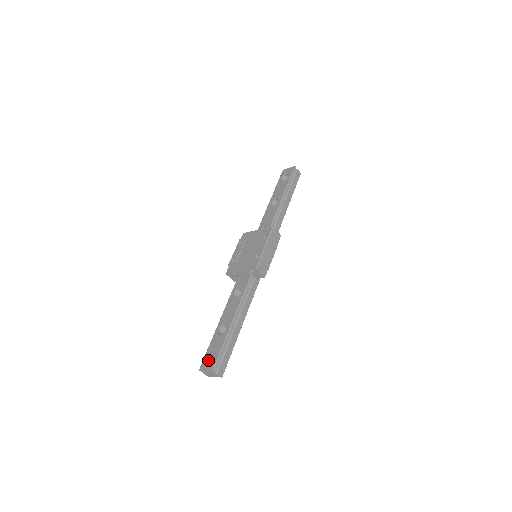
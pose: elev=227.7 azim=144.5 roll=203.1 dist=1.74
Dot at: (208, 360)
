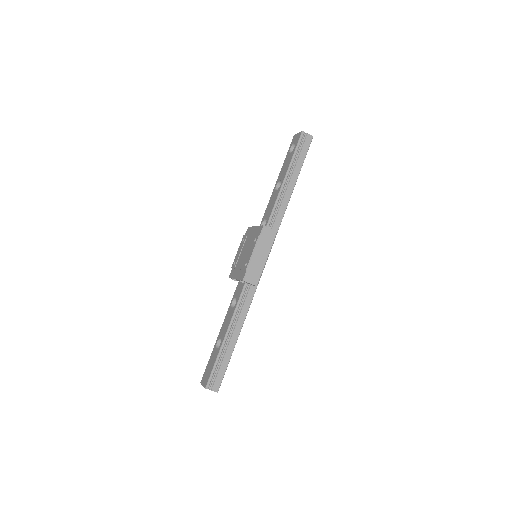
Dot at: (205, 375)
